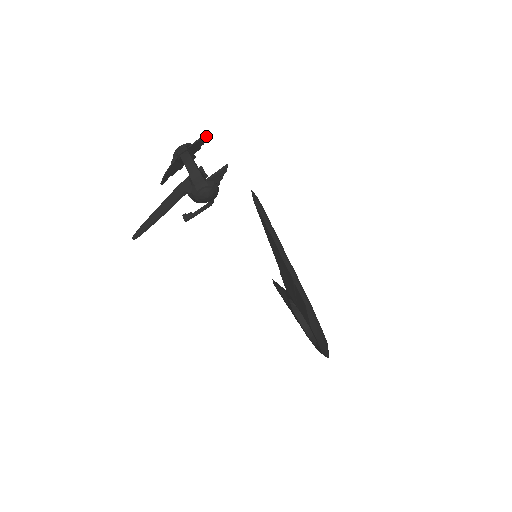
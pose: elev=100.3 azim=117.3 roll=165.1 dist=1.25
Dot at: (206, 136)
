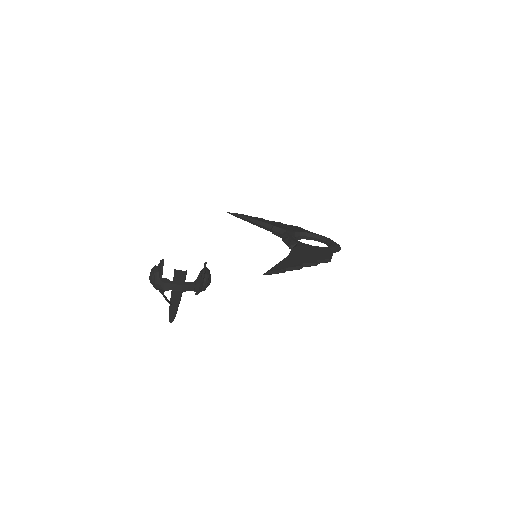
Dot at: (163, 262)
